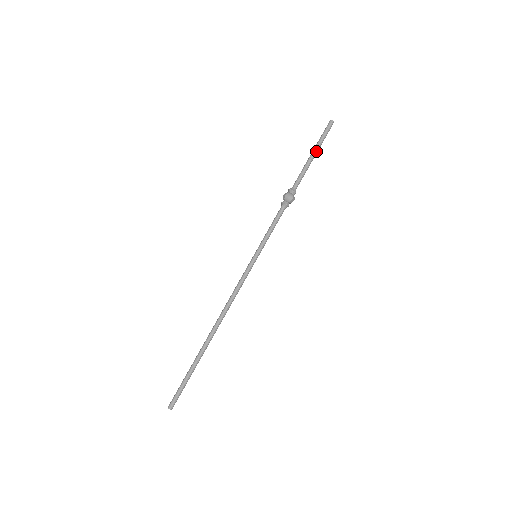
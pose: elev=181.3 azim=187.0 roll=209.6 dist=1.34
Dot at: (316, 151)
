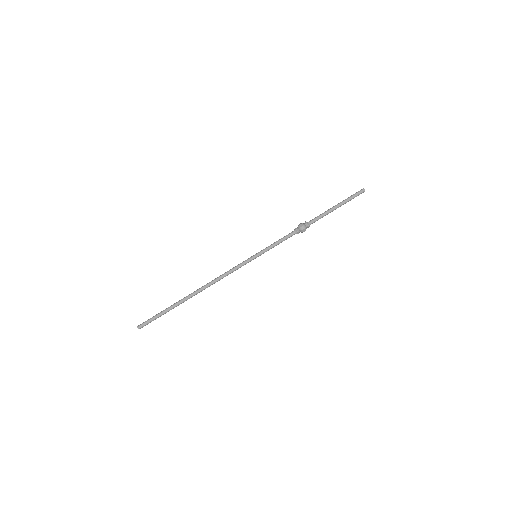
Dot at: (340, 204)
